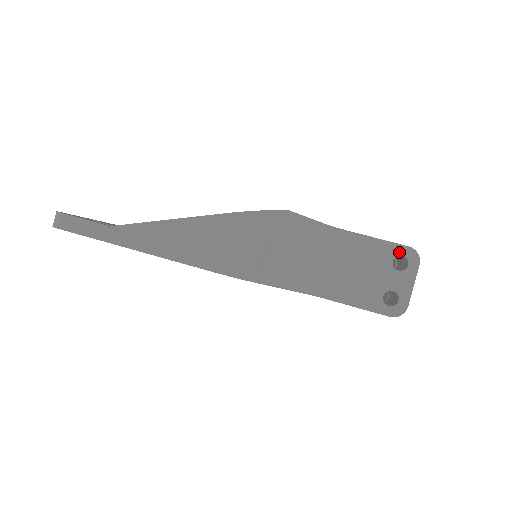
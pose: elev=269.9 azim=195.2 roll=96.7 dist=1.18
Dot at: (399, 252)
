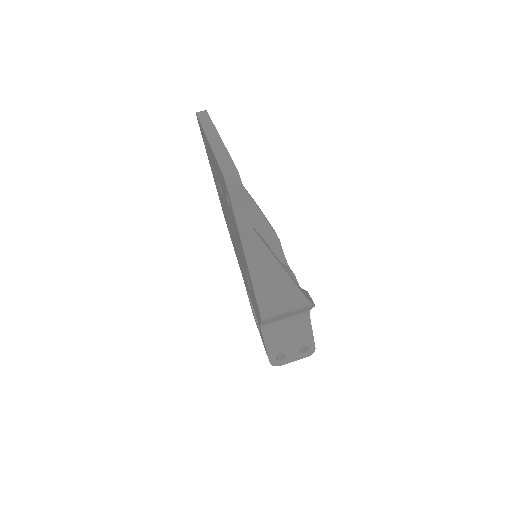
Dot at: (310, 346)
